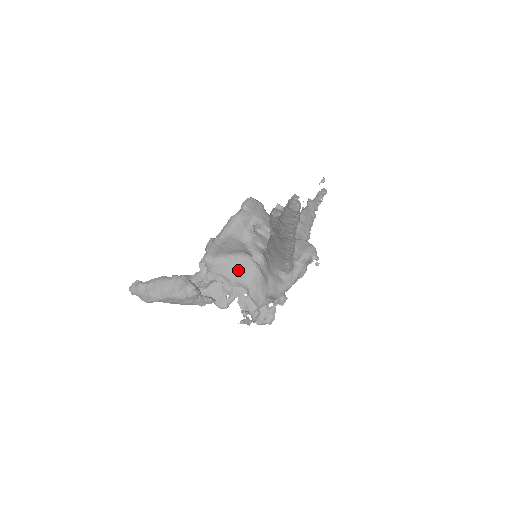
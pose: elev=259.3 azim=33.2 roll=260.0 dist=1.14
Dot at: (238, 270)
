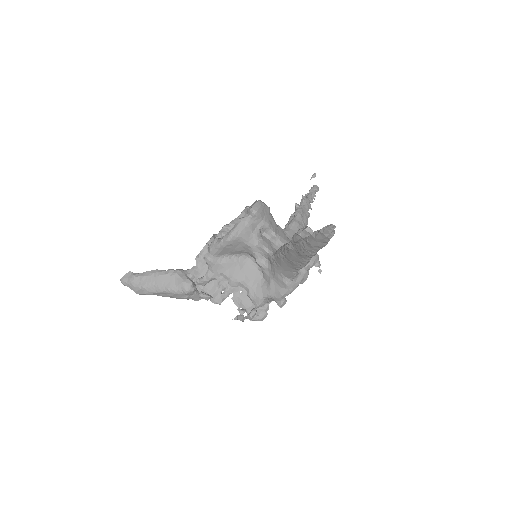
Dot at: (239, 270)
